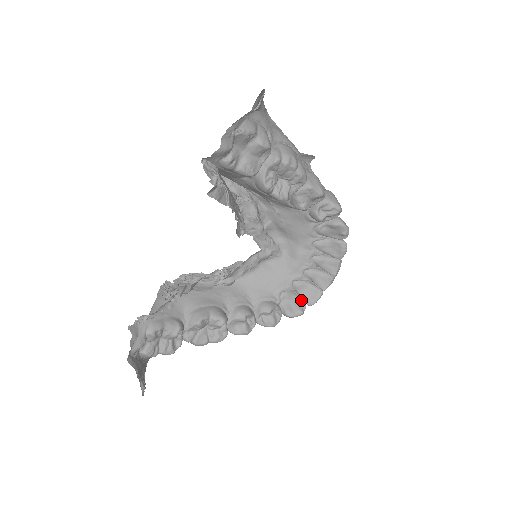
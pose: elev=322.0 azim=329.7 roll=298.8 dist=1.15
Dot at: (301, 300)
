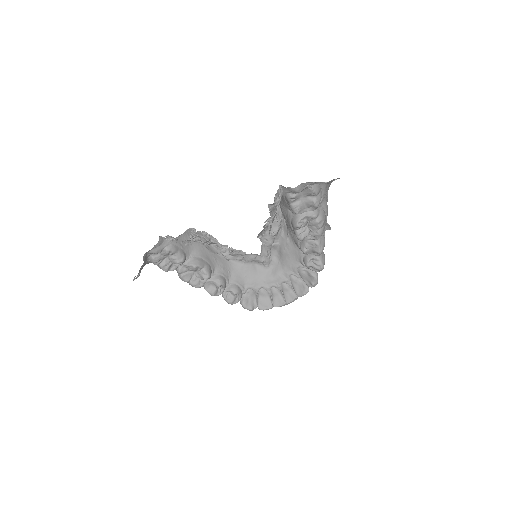
Dot at: (257, 302)
